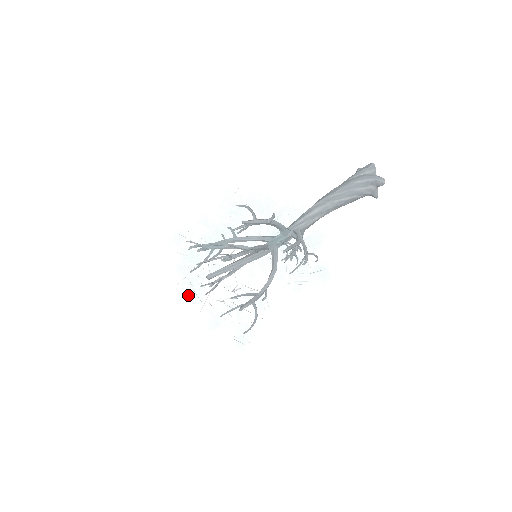
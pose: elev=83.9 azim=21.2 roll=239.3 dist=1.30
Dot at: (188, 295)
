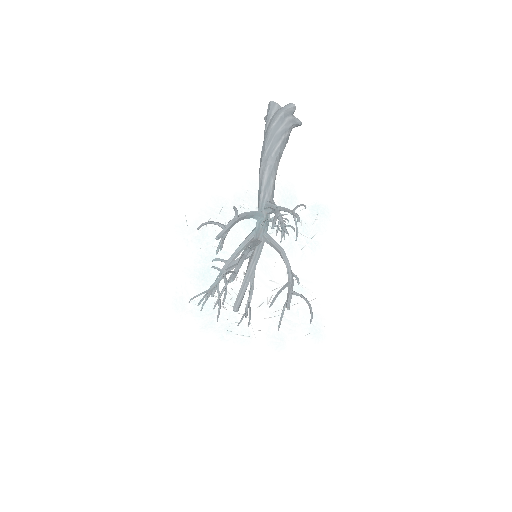
Dot at: (235, 342)
